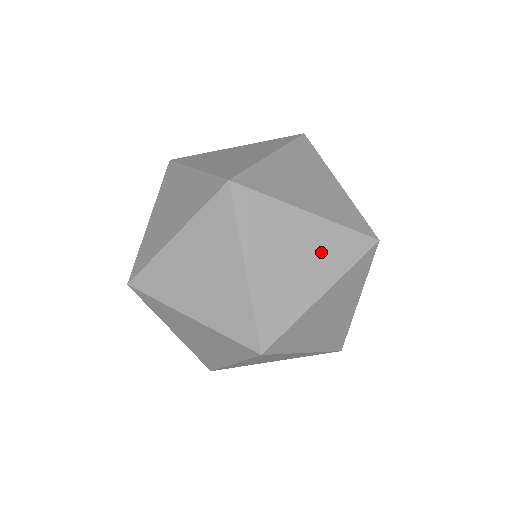
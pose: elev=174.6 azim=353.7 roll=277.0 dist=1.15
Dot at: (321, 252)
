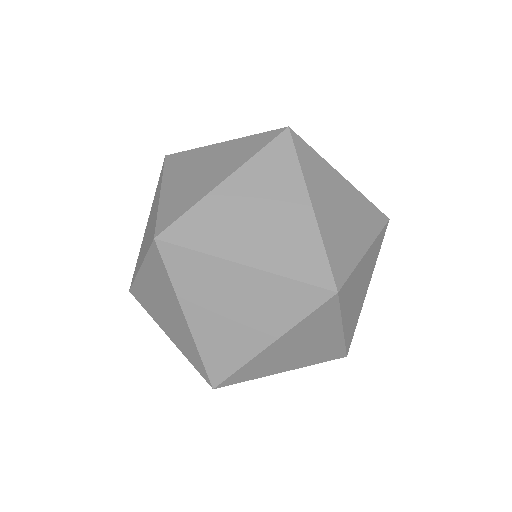
Dot at: (228, 157)
